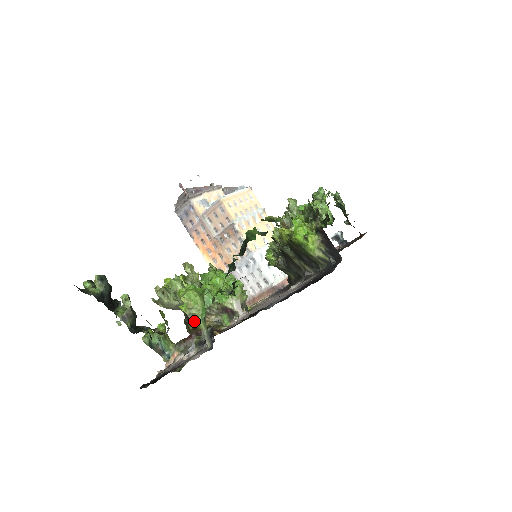
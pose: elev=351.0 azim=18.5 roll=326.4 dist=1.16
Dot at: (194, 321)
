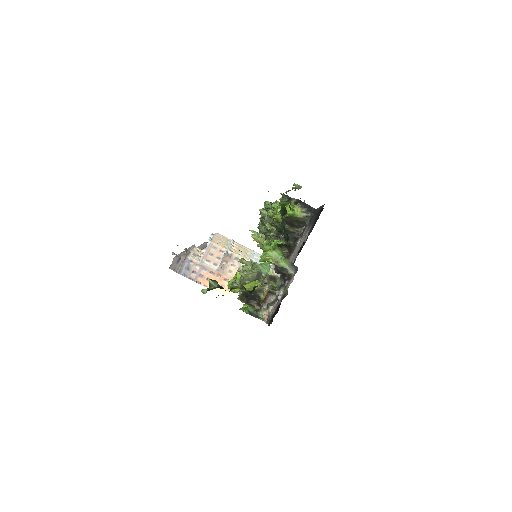
Dot at: (278, 266)
